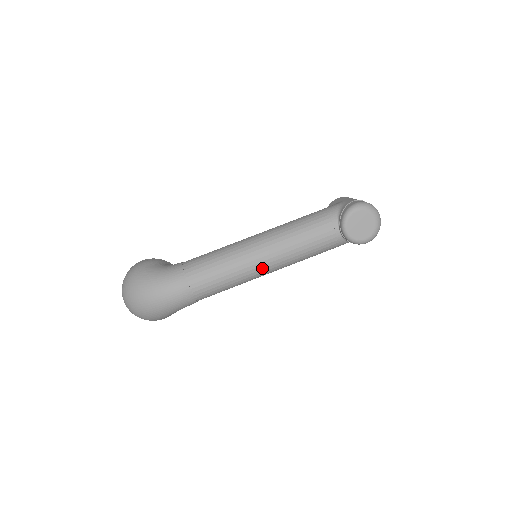
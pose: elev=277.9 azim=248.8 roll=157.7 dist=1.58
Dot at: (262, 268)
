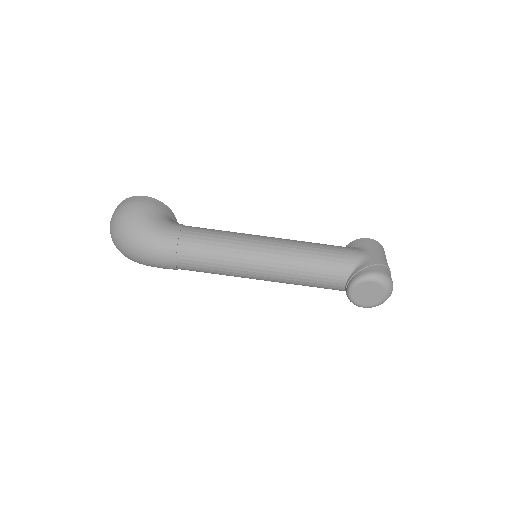
Dot at: (254, 276)
